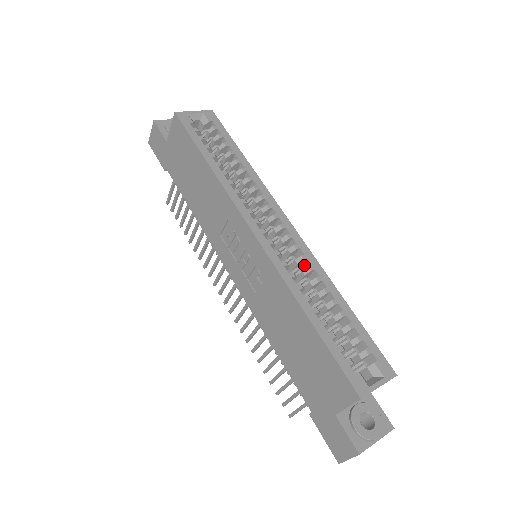
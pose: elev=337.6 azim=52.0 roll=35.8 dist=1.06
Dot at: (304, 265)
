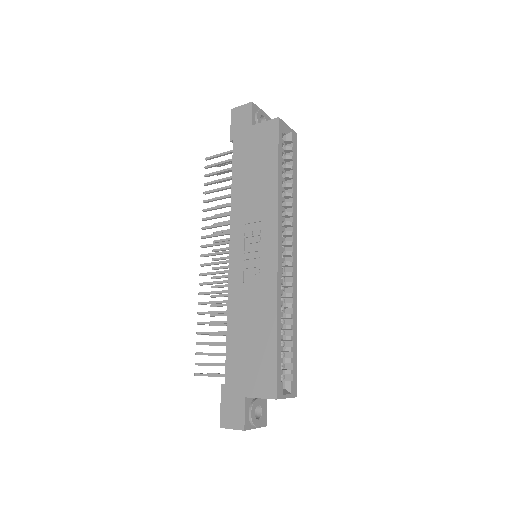
Dot at: (287, 289)
